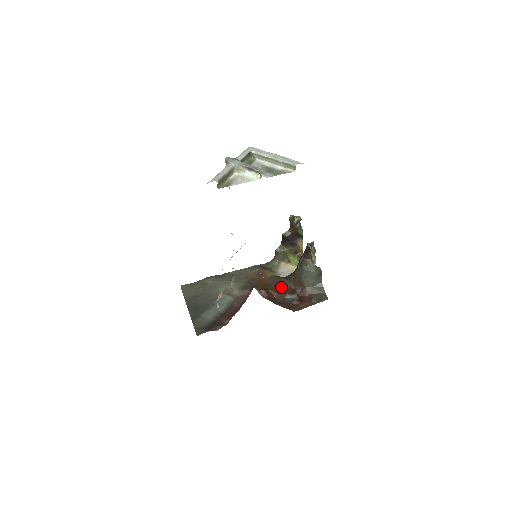
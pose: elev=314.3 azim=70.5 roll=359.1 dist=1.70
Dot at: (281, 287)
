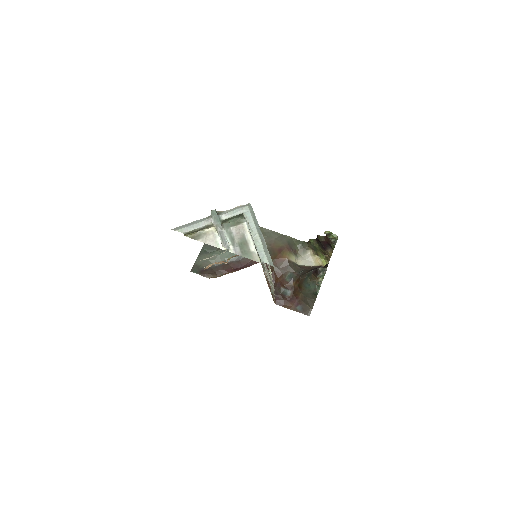
Dot at: (286, 275)
